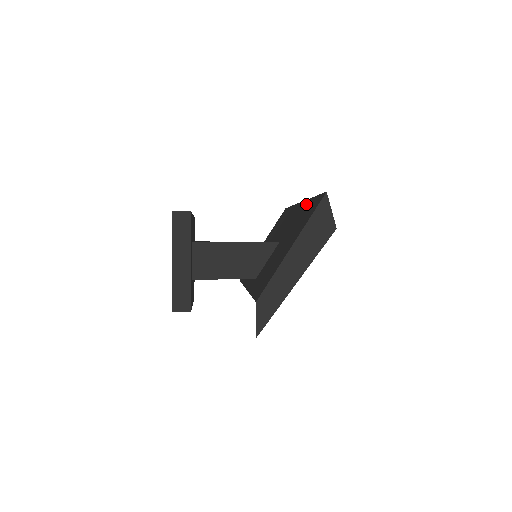
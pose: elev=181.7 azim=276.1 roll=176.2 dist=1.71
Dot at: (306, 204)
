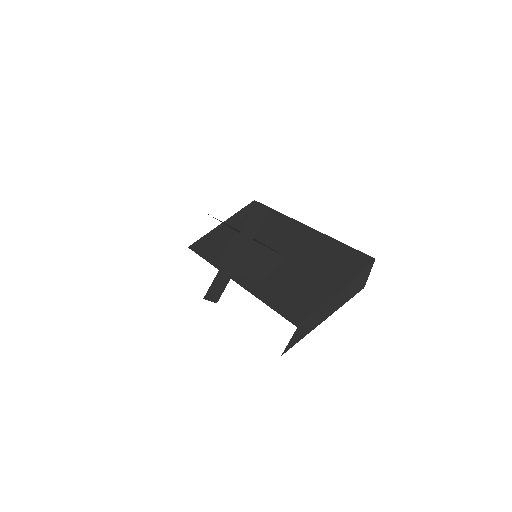
Dot at: (328, 241)
